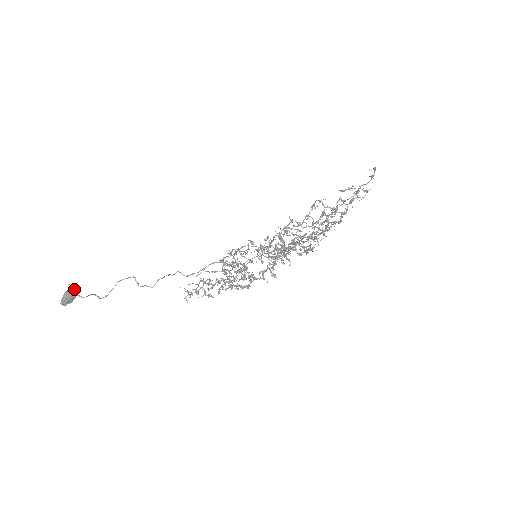
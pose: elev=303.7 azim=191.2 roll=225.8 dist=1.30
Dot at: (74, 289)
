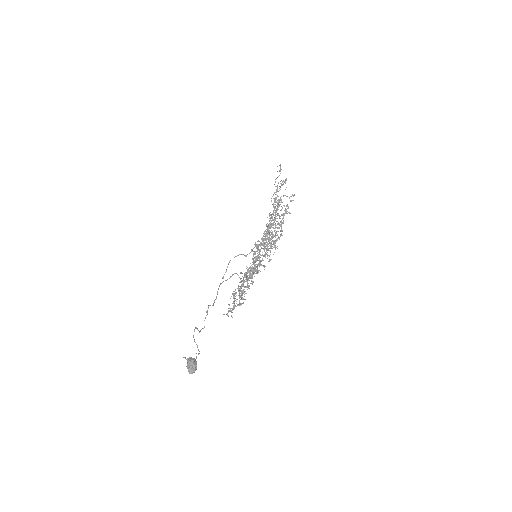
Dot at: (189, 357)
